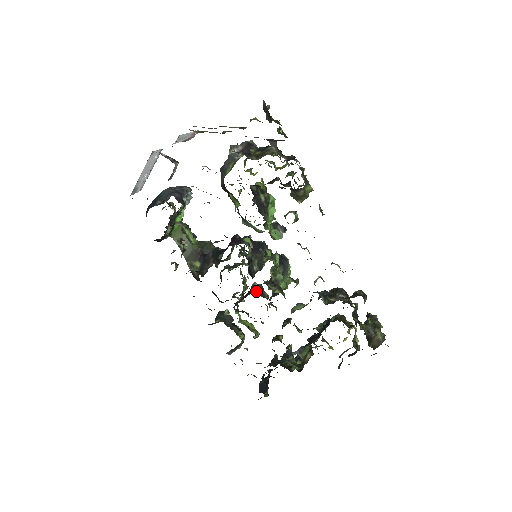
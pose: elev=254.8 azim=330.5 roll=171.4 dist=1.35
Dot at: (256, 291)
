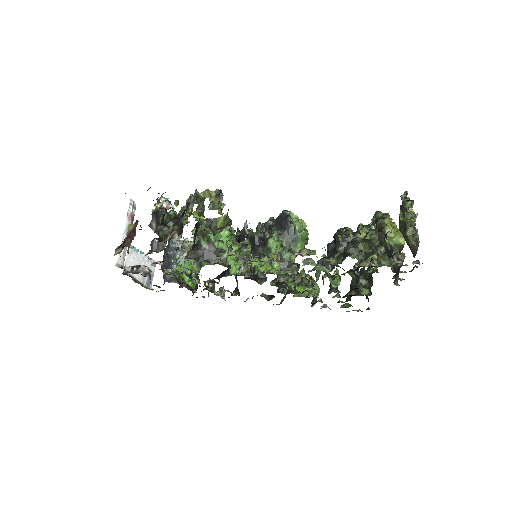
Dot at: occluded
